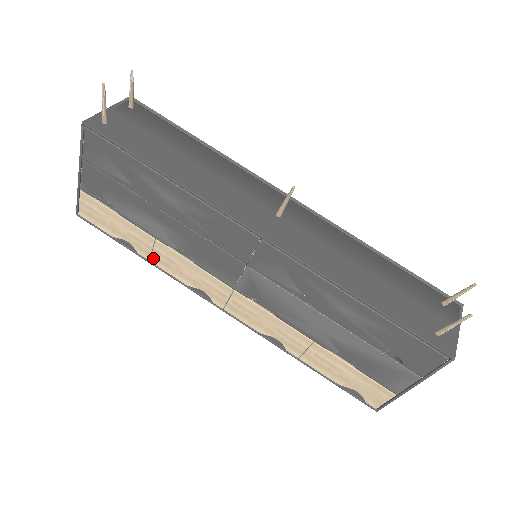
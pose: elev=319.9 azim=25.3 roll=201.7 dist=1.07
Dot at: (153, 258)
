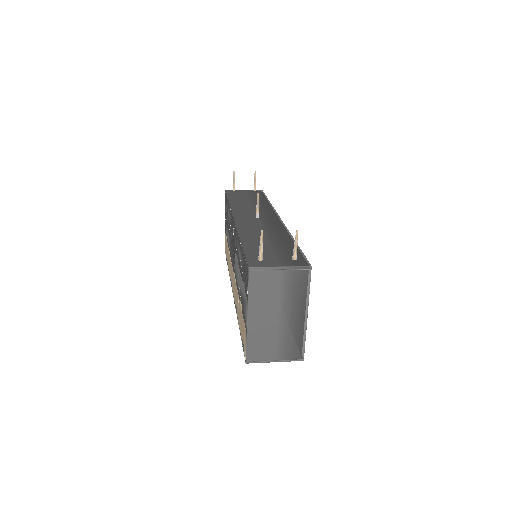
Dot at: (228, 265)
